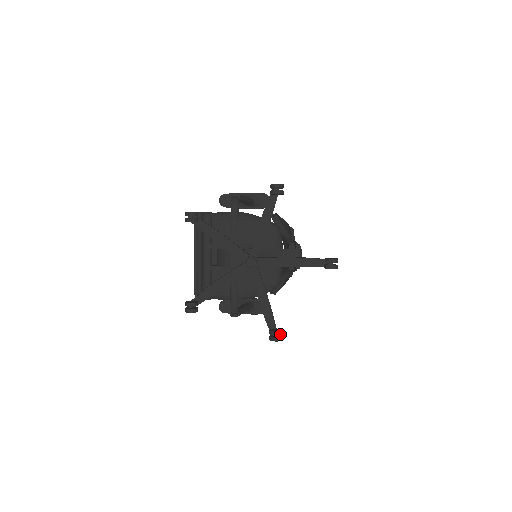
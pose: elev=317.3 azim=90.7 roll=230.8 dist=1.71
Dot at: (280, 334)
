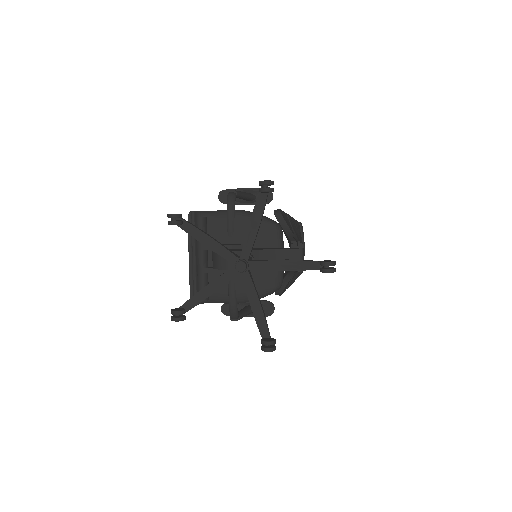
Dot at: (273, 344)
